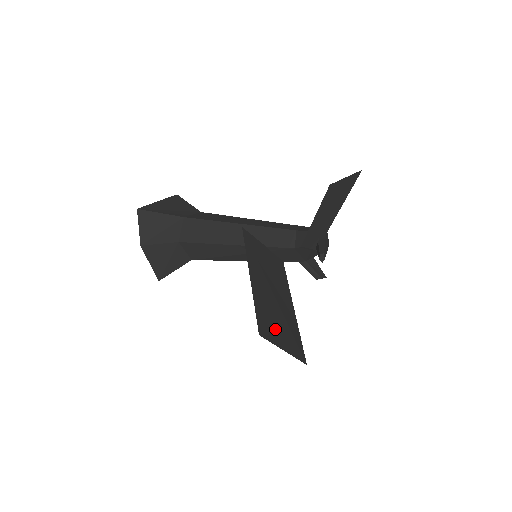
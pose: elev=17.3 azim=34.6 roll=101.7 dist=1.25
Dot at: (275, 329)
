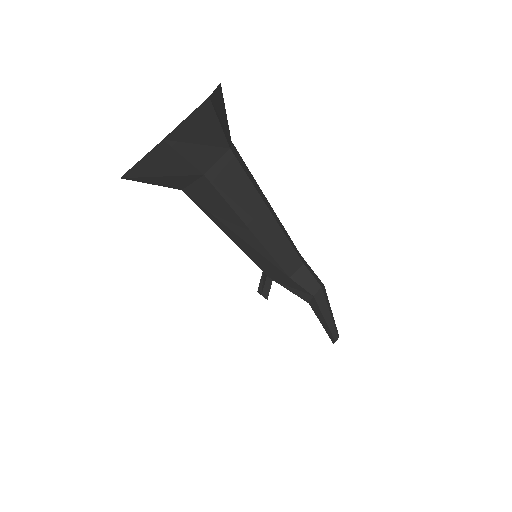
Dot at: occluded
